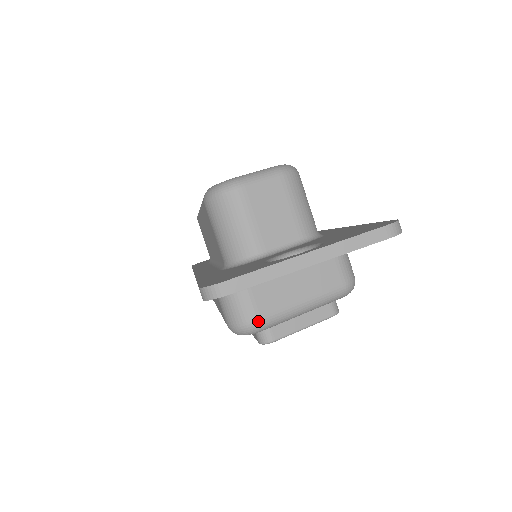
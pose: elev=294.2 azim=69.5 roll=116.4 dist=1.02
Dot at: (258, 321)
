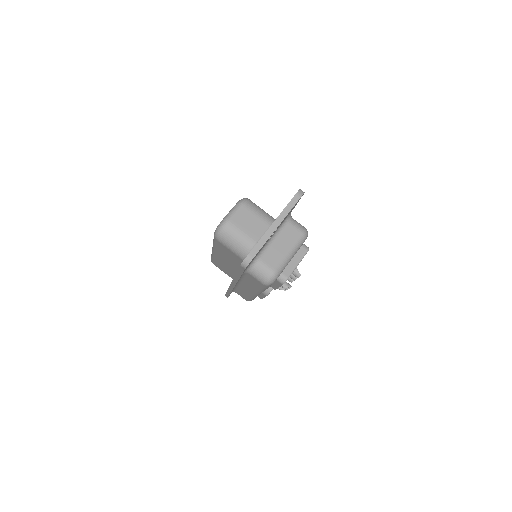
Dot at: (274, 271)
